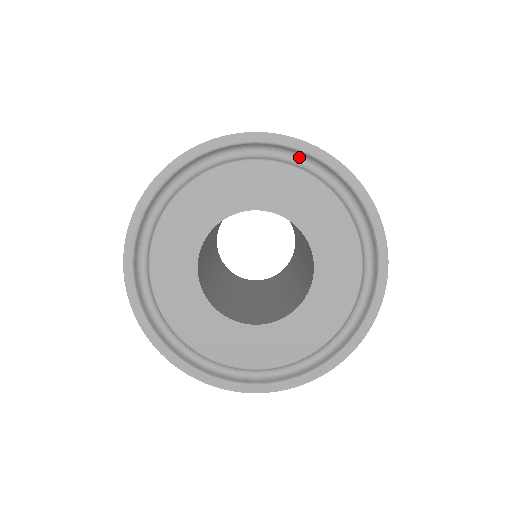
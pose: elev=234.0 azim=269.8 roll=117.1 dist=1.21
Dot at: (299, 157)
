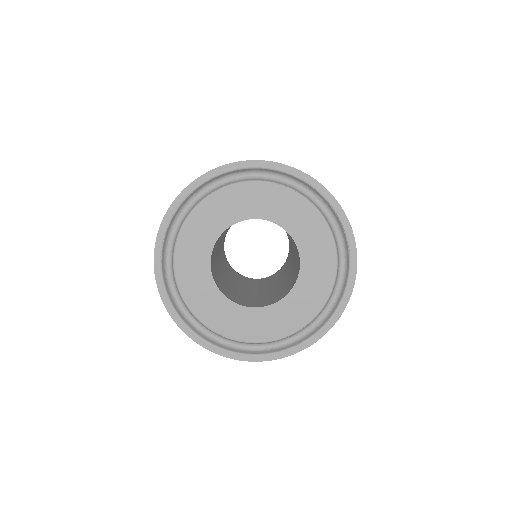
Dot at: (286, 178)
